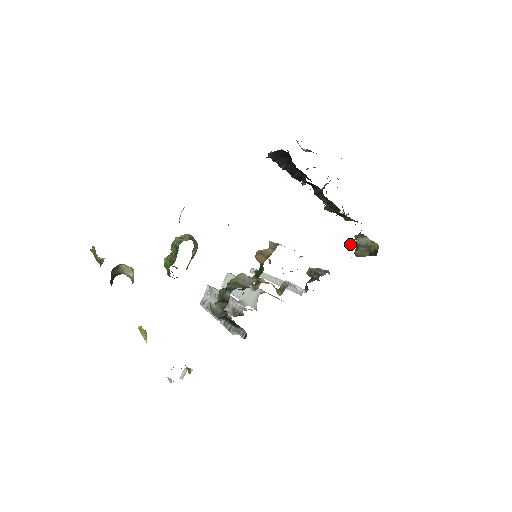
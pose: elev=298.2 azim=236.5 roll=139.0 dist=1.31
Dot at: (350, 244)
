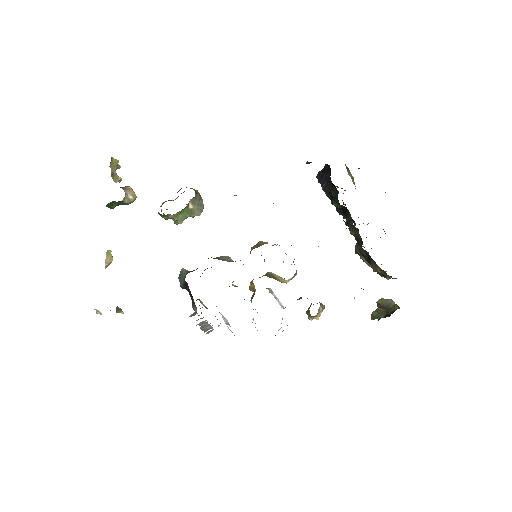
Dot at: occluded
